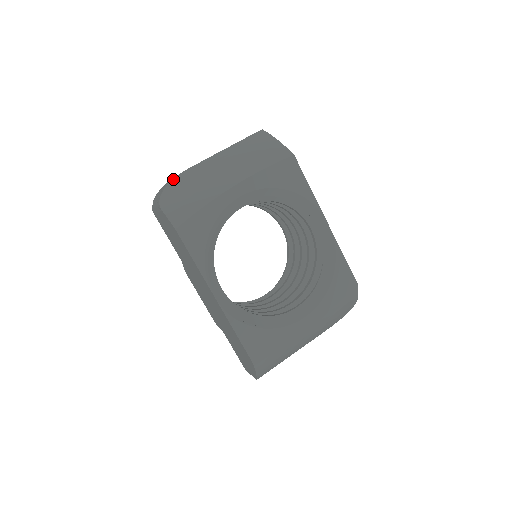
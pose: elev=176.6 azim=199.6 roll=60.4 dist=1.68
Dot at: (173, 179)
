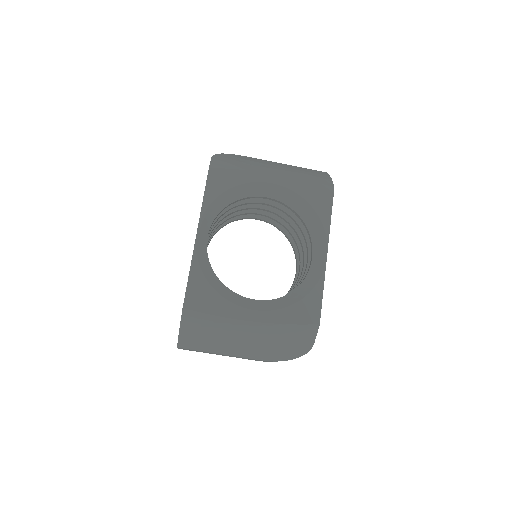
Dot at: (237, 155)
